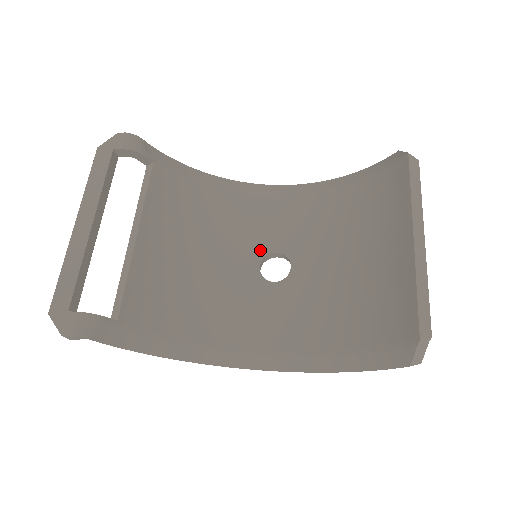
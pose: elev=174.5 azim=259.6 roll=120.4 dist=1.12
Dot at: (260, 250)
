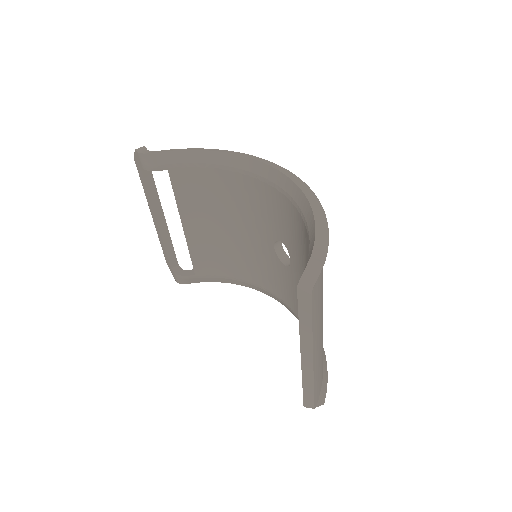
Dot at: (272, 234)
